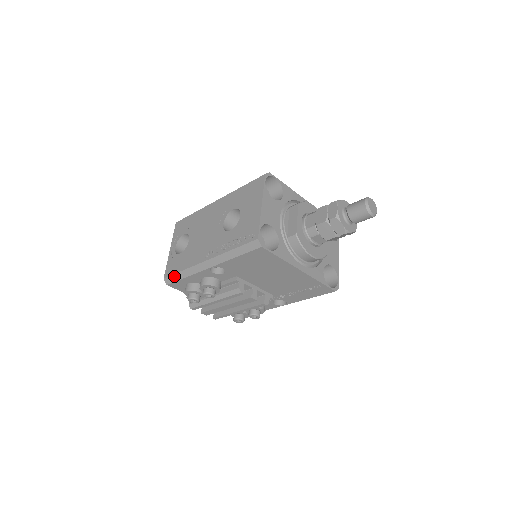
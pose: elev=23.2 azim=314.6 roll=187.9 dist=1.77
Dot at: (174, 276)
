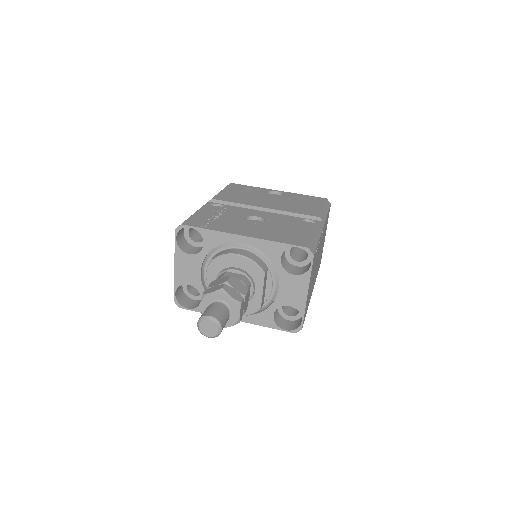
Dot at: occluded
